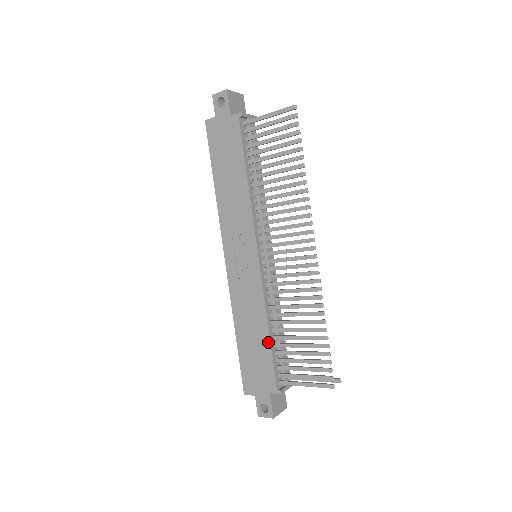
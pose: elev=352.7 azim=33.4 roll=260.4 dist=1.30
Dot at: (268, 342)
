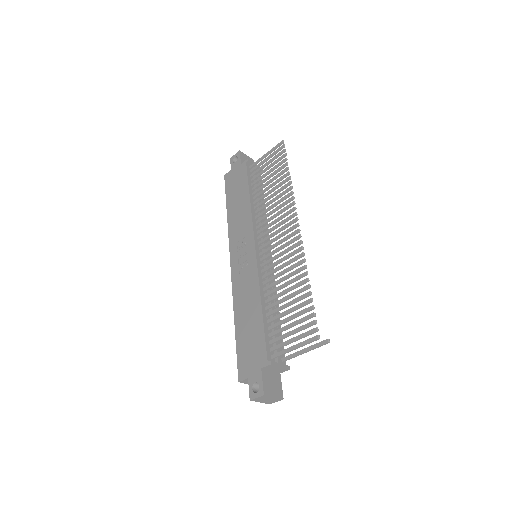
Dot at: (261, 317)
